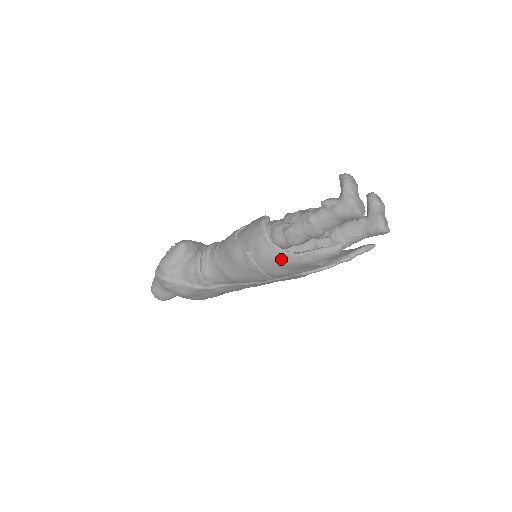
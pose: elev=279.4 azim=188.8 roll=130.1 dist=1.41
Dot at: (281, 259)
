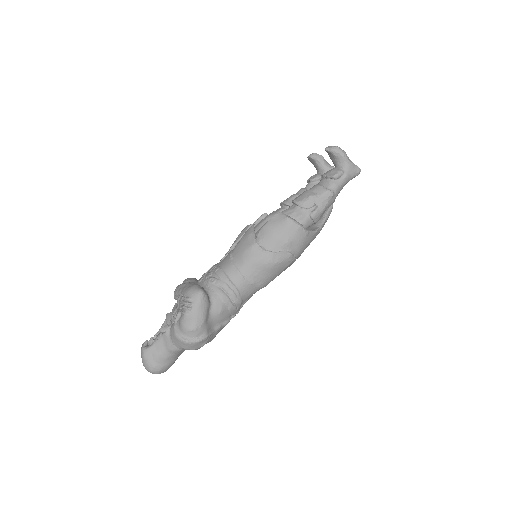
Dot at: (312, 239)
